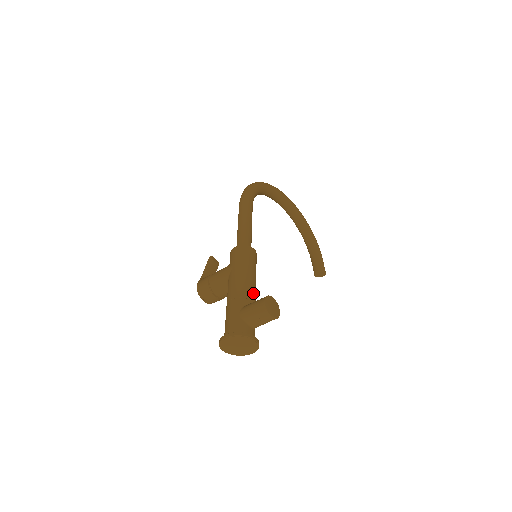
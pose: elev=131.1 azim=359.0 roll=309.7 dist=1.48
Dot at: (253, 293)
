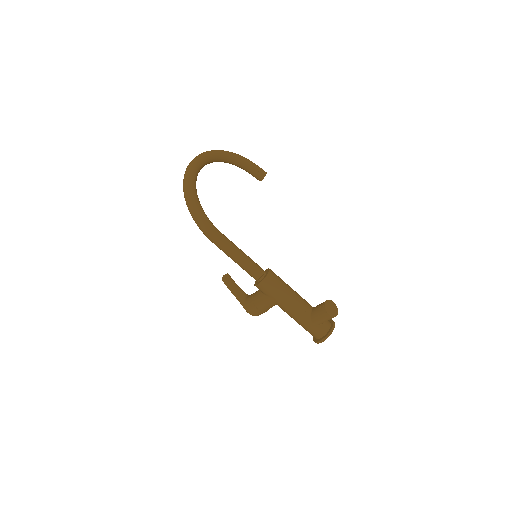
Dot at: (302, 301)
